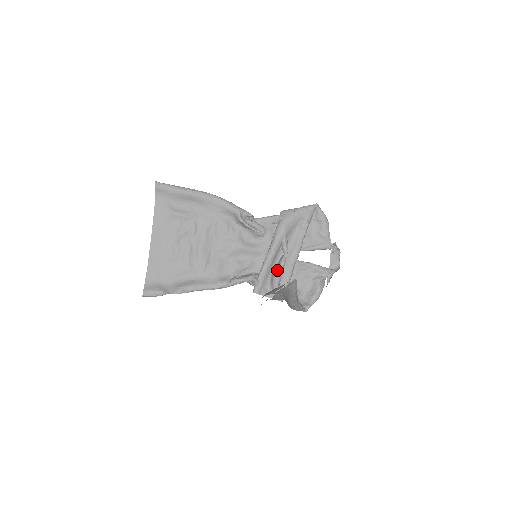
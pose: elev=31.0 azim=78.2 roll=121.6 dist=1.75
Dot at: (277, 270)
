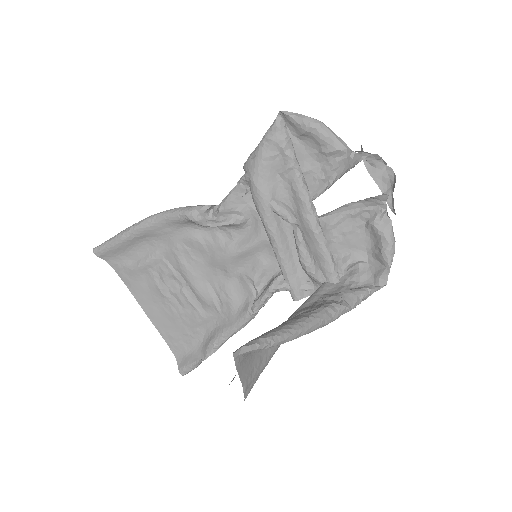
Dot at: occluded
